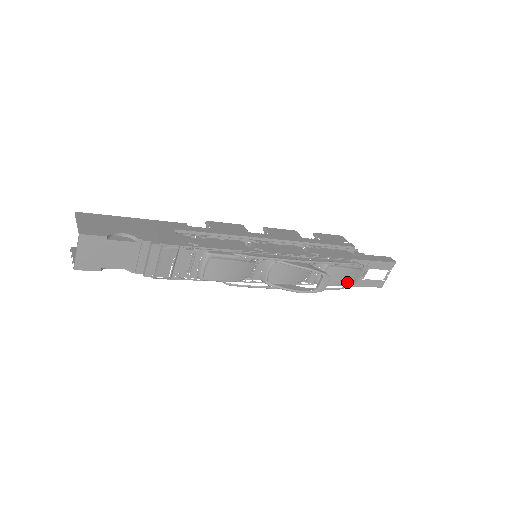
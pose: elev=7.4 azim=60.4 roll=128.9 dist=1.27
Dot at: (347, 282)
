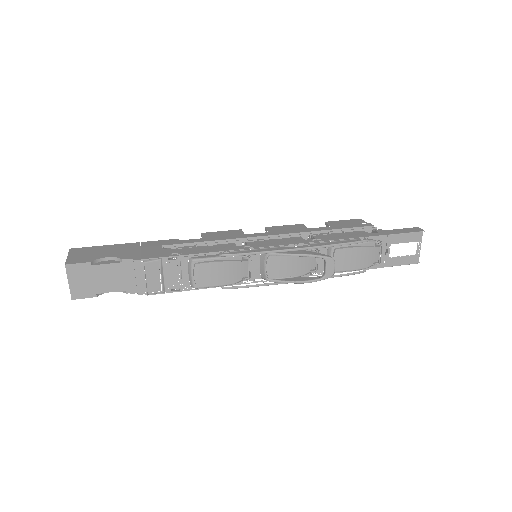
Dot at: (366, 263)
